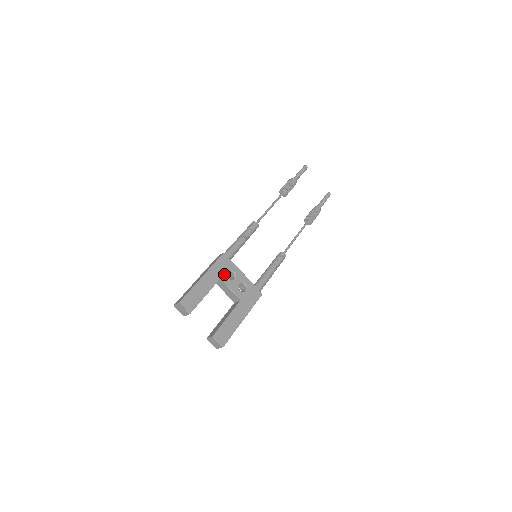
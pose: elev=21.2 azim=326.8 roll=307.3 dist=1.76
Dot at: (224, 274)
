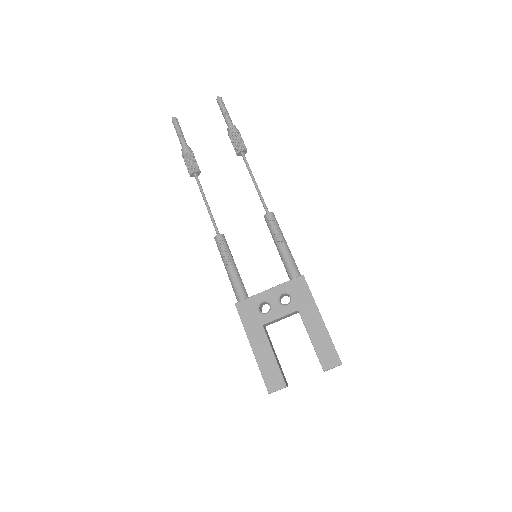
Dot at: (259, 317)
